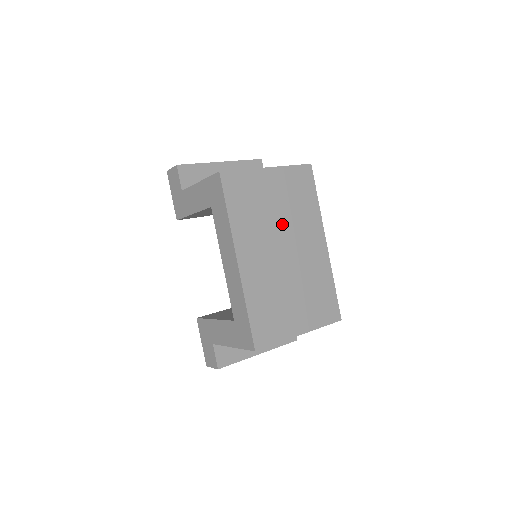
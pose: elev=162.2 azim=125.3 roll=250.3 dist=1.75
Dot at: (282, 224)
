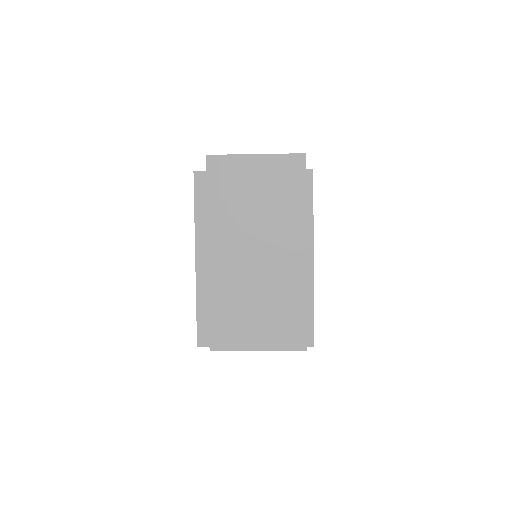
Dot at: (257, 231)
